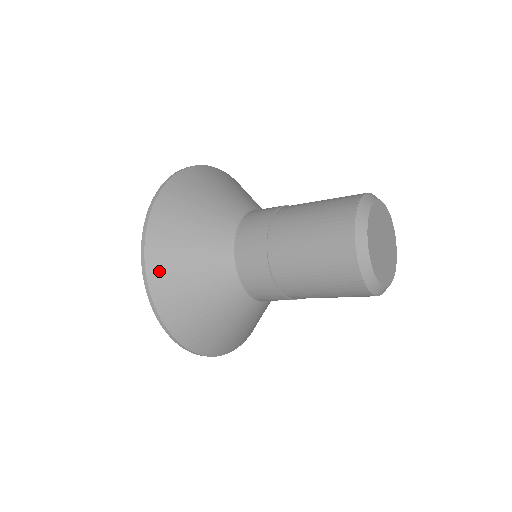
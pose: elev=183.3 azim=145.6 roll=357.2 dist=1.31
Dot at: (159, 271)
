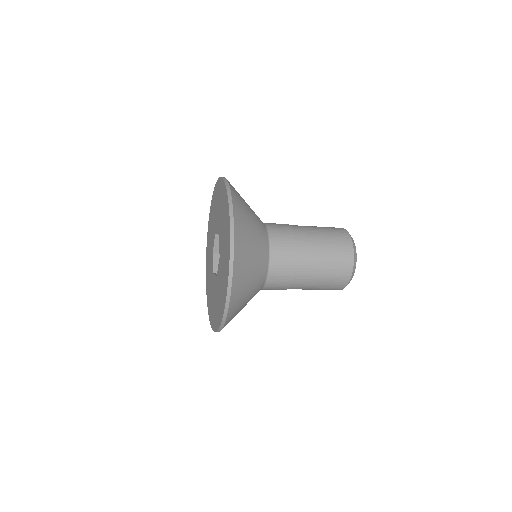
Dot at: (238, 274)
